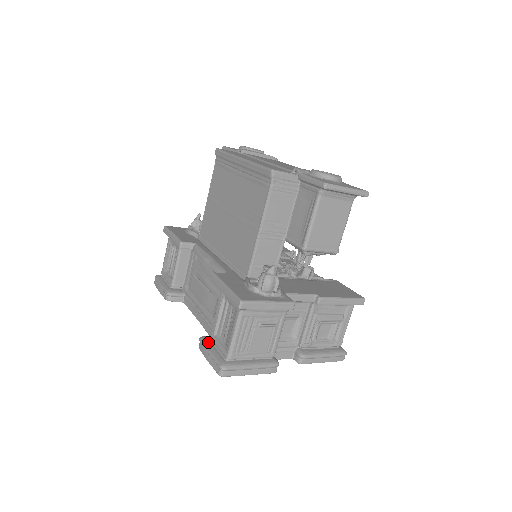
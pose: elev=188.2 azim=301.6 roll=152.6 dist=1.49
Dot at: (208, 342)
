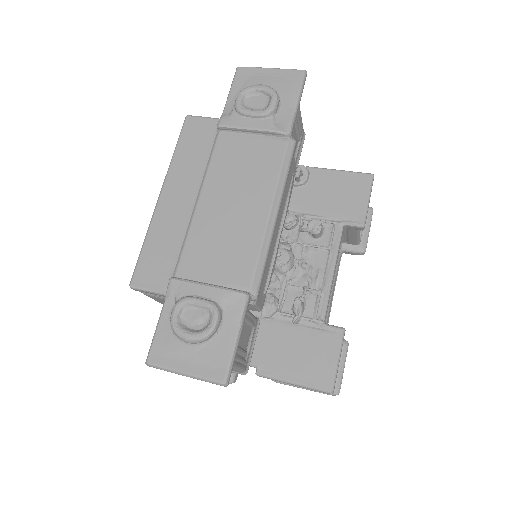
Dot at: occluded
